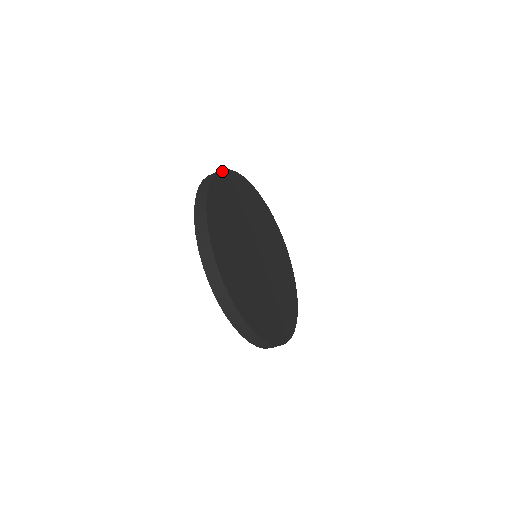
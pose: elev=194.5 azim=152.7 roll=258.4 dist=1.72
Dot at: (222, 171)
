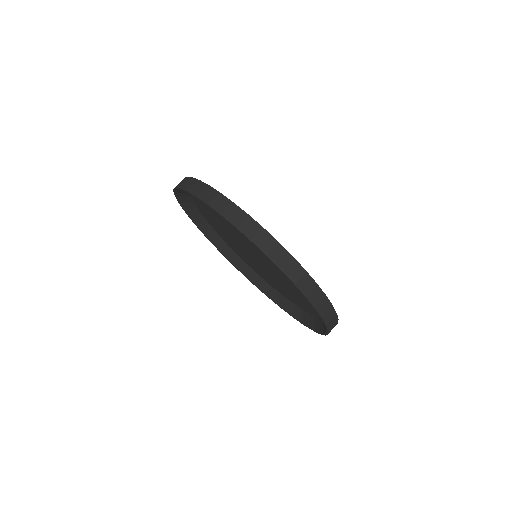
Dot at: (204, 184)
